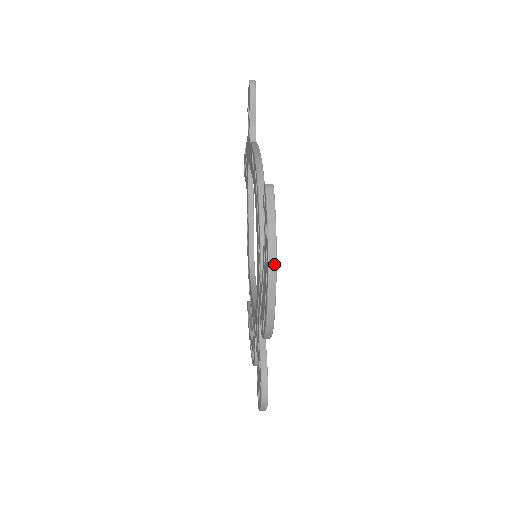
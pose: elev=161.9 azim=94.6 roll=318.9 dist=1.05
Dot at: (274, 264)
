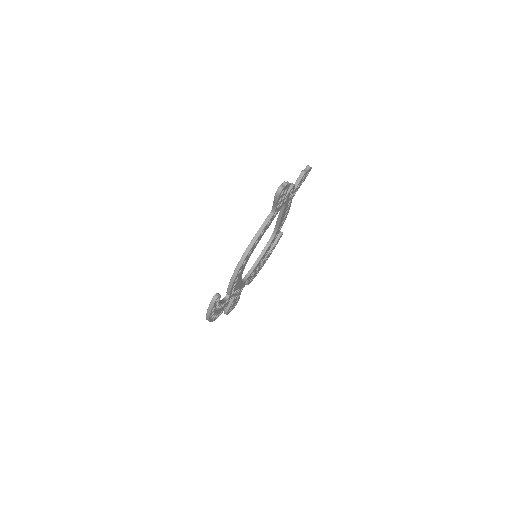
Dot at: (208, 319)
